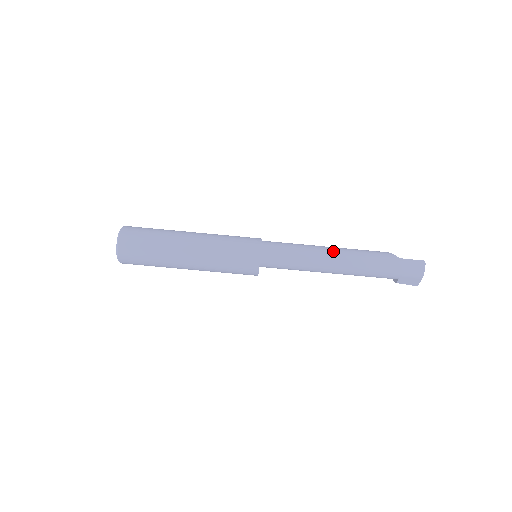
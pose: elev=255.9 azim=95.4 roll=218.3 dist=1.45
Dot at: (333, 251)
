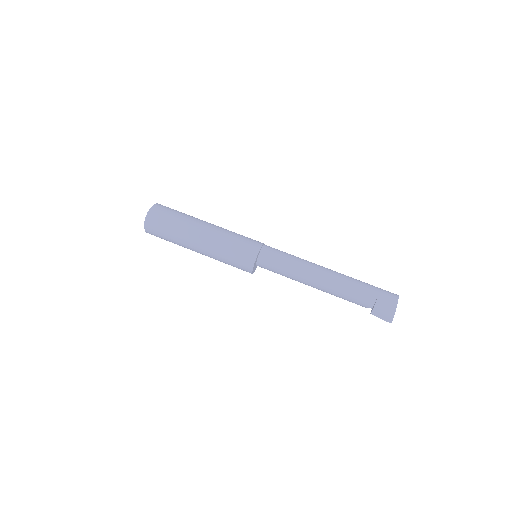
Dot at: occluded
